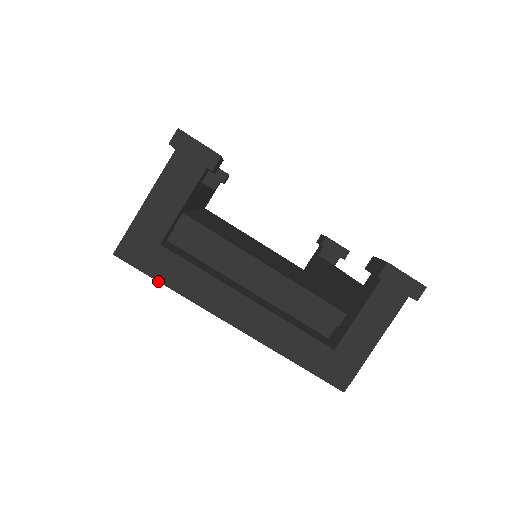
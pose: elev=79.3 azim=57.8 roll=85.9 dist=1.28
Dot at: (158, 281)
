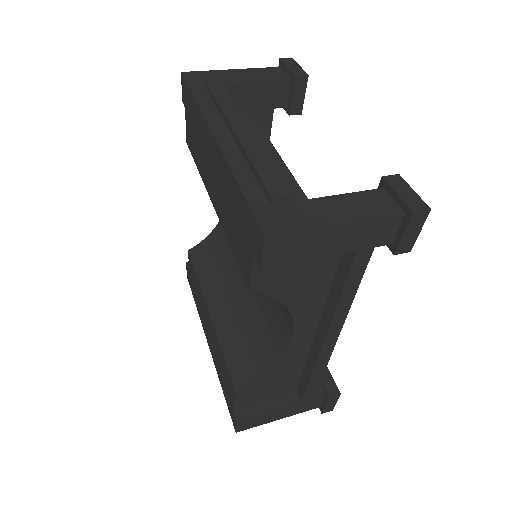
Dot at: (192, 93)
